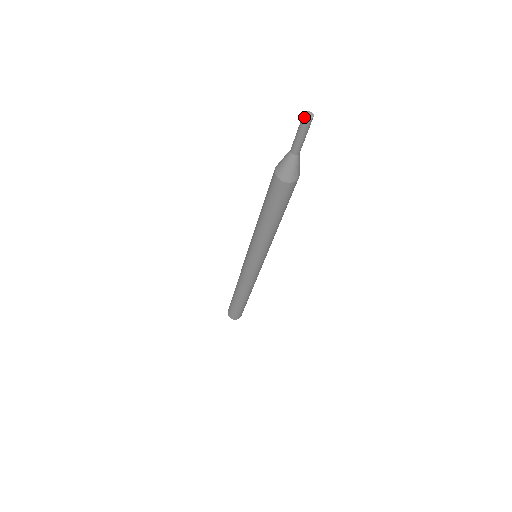
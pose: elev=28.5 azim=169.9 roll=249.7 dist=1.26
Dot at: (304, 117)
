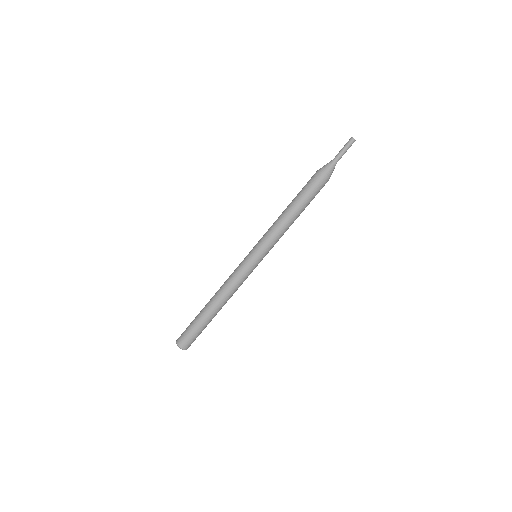
Dot at: (351, 137)
